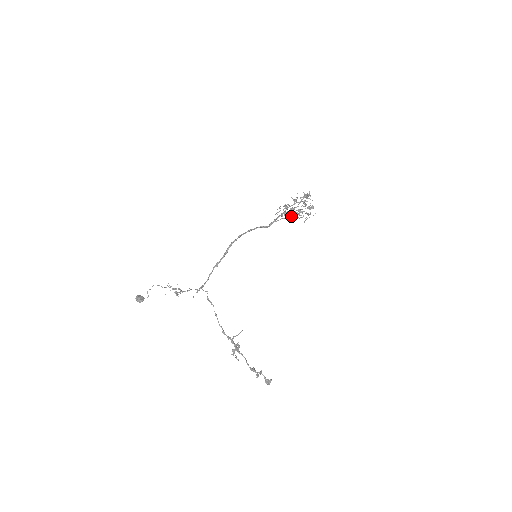
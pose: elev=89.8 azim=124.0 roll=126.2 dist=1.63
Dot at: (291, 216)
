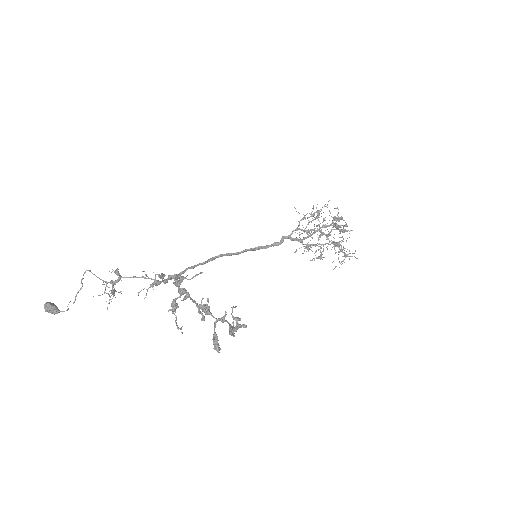
Dot at: (312, 220)
